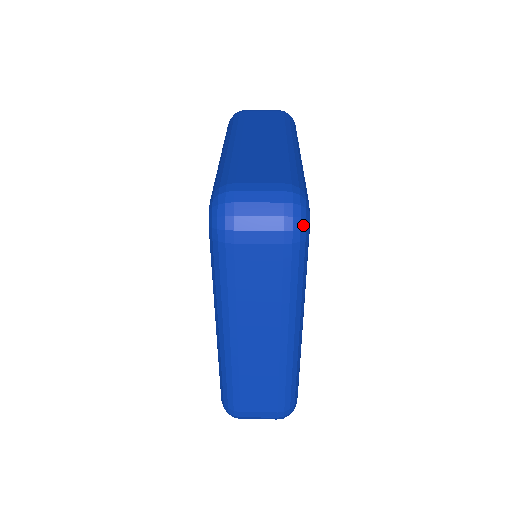
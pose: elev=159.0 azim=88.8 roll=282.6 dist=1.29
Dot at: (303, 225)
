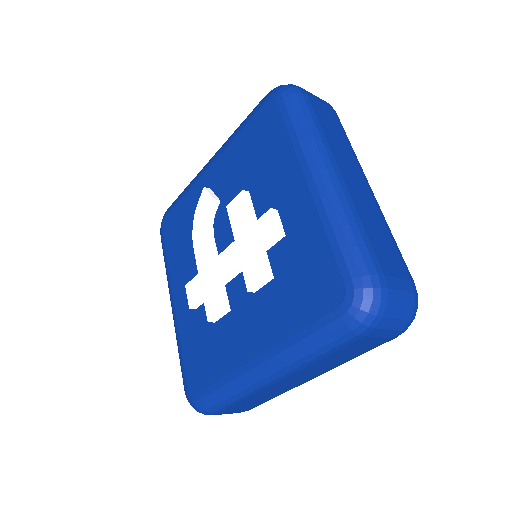
Dot at: occluded
